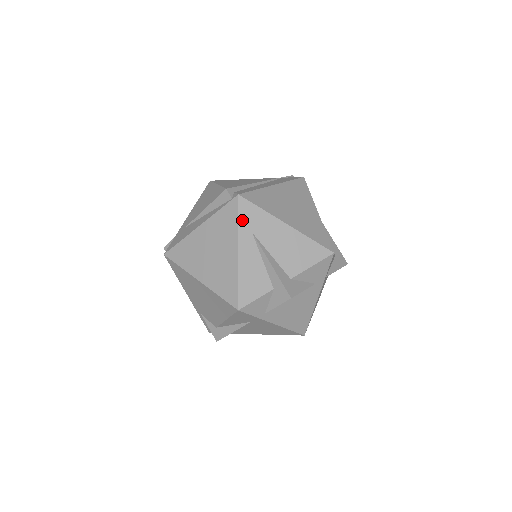
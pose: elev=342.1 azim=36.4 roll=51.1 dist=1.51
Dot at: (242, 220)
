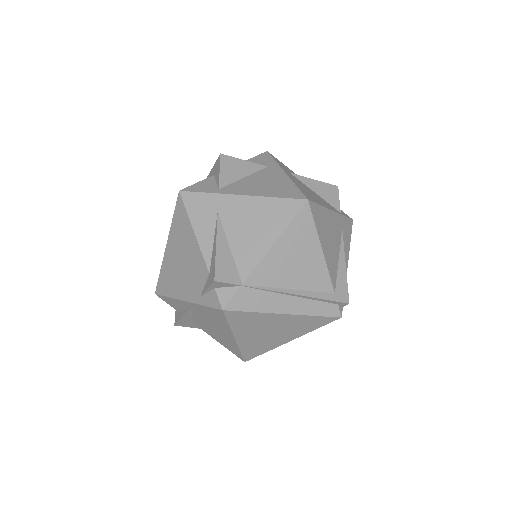
Dot at: occluded
